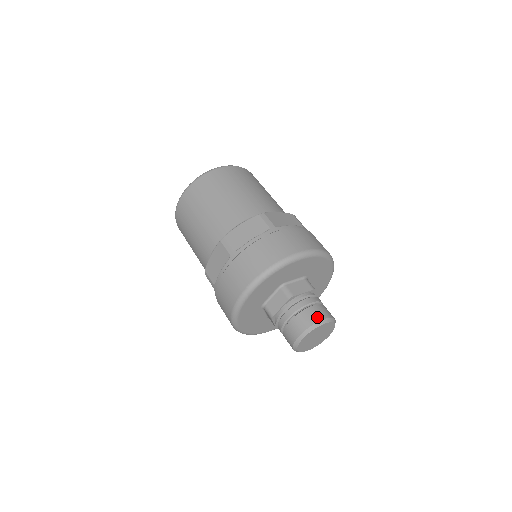
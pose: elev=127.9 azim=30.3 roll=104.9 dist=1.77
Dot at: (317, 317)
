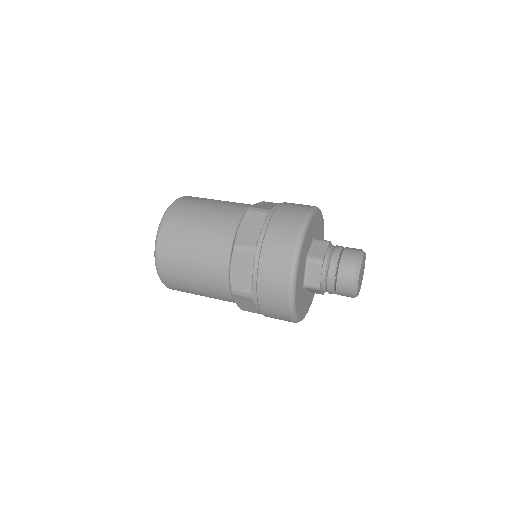
Dot at: occluded
